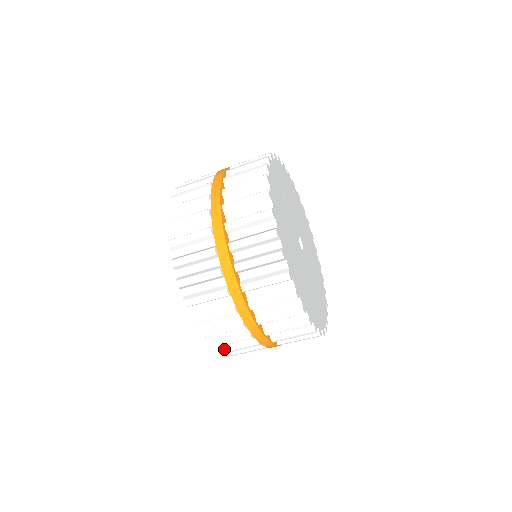
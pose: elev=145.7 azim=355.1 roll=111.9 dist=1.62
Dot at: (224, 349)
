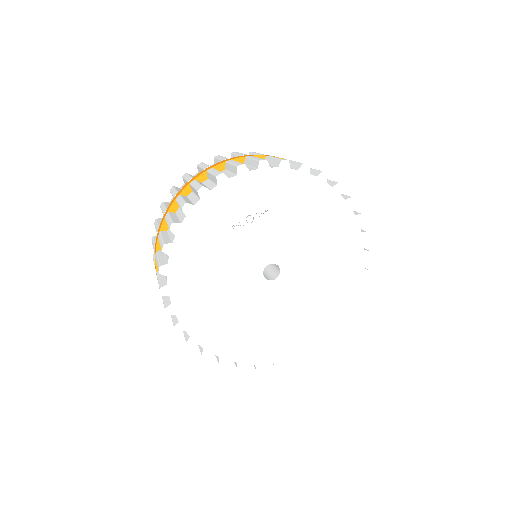
Dot at: occluded
